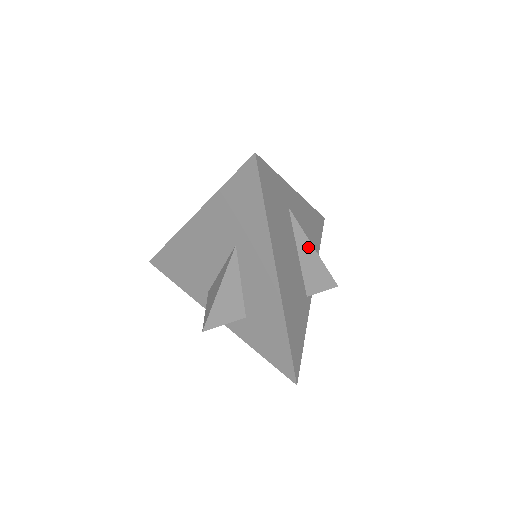
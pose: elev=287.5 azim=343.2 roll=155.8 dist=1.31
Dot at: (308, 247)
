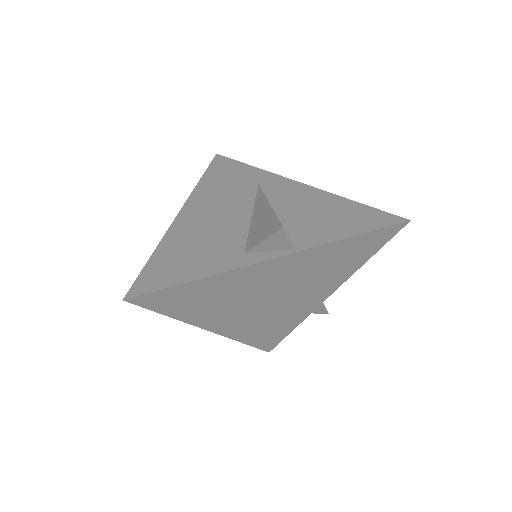
Dot at: (264, 204)
